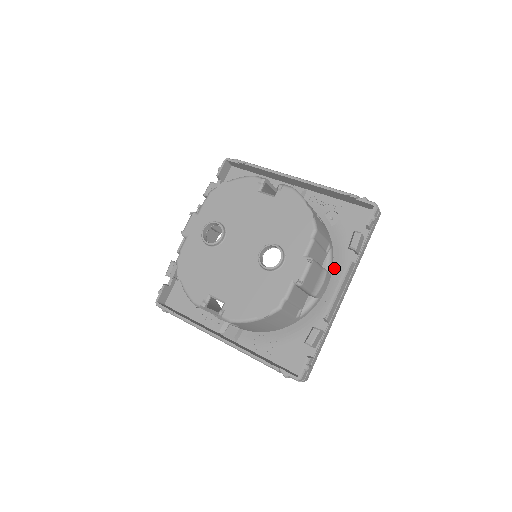
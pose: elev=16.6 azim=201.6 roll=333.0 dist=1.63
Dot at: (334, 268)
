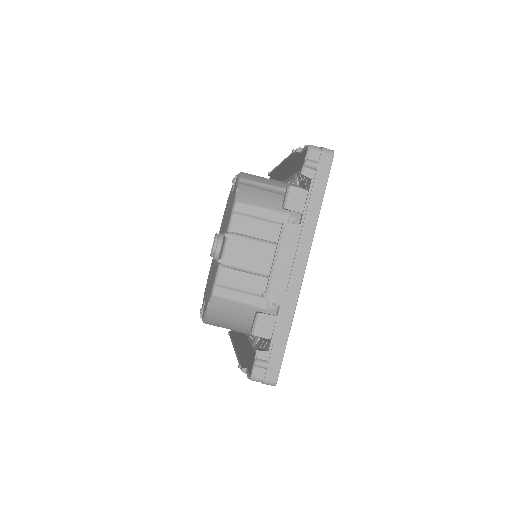
Dot at: occluded
